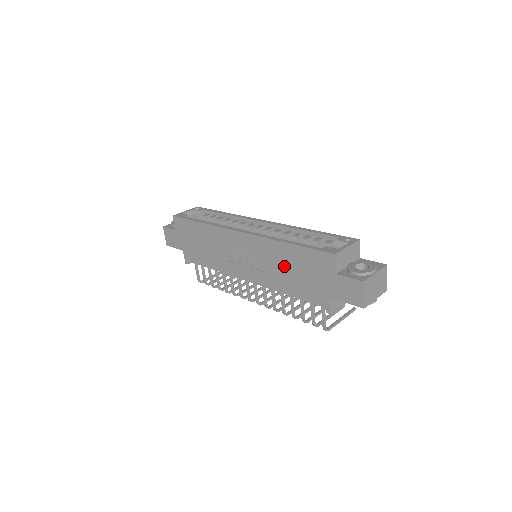
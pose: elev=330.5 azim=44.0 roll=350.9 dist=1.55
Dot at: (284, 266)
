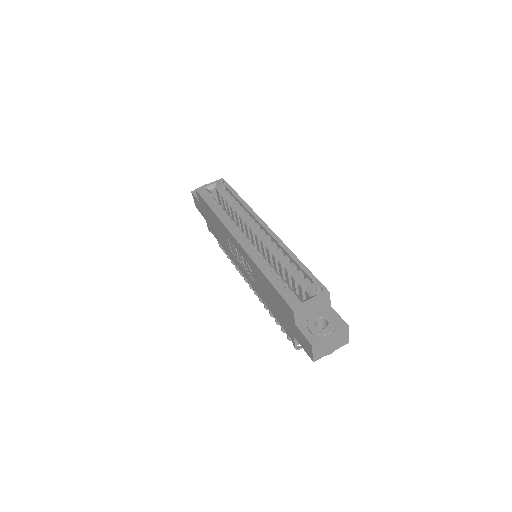
Dot at: (265, 289)
